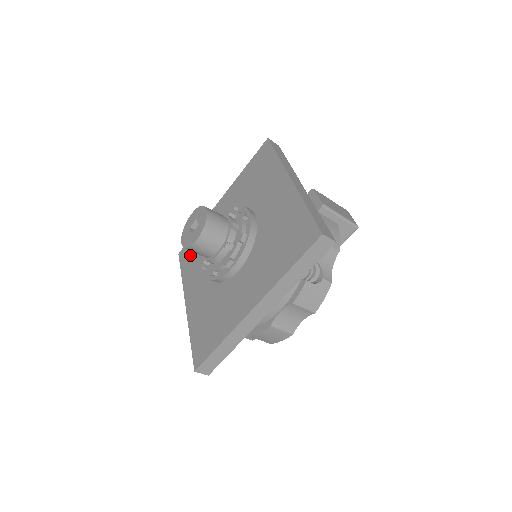
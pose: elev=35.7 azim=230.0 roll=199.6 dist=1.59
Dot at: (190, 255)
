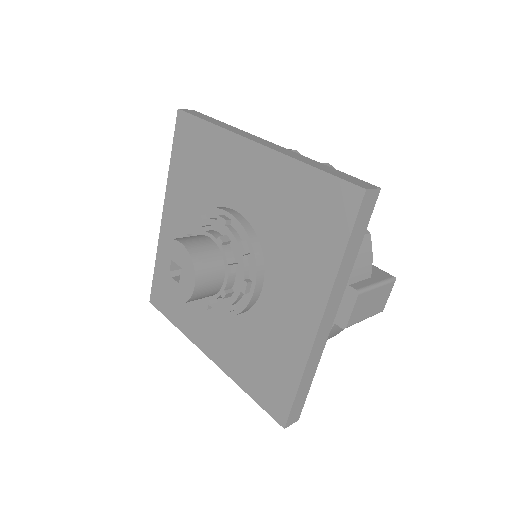
Dot at: (188, 152)
